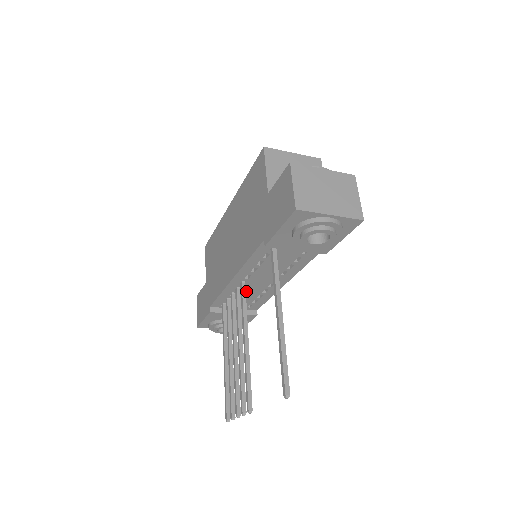
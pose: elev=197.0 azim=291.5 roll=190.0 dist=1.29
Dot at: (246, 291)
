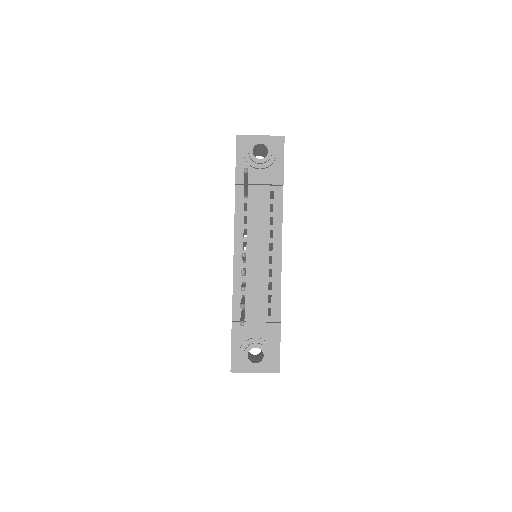
Dot at: (253, 277)
